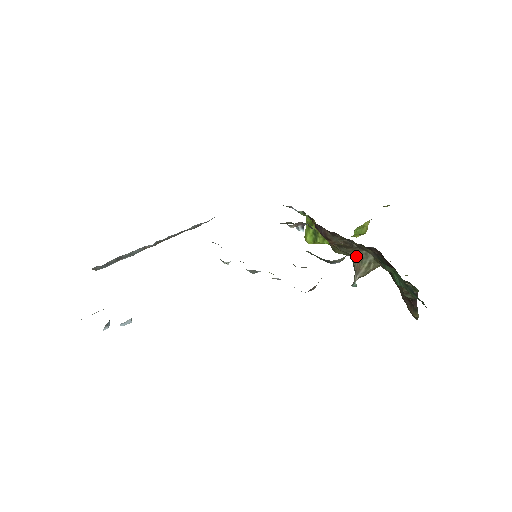
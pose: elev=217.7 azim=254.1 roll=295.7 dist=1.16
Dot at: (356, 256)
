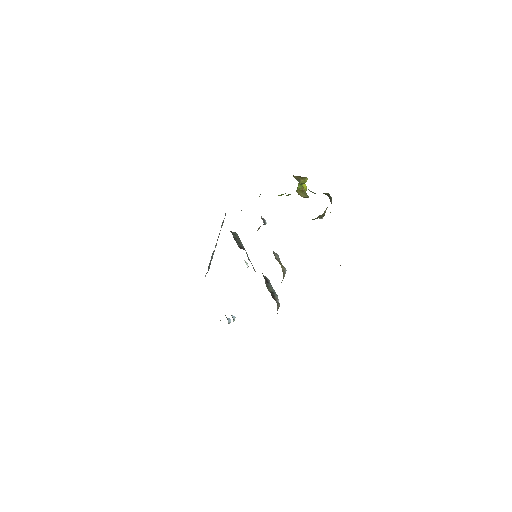
Dot at: occluded
